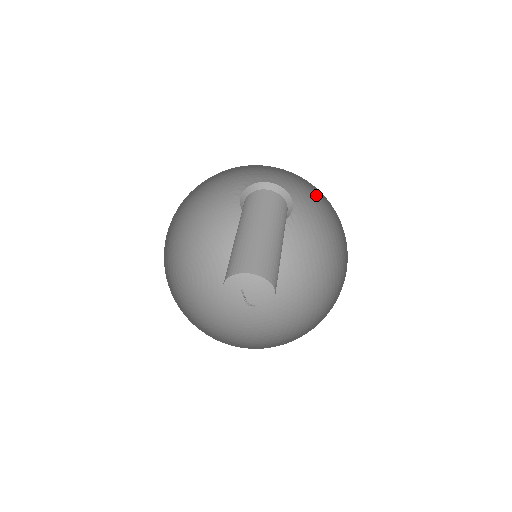
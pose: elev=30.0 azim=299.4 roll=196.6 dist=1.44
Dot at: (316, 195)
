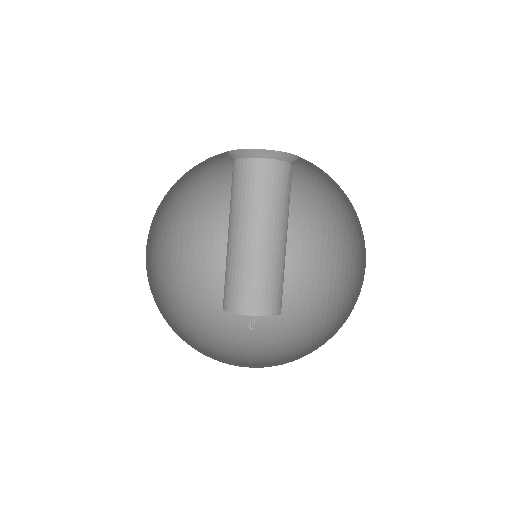
Dot at: (339, 186)
